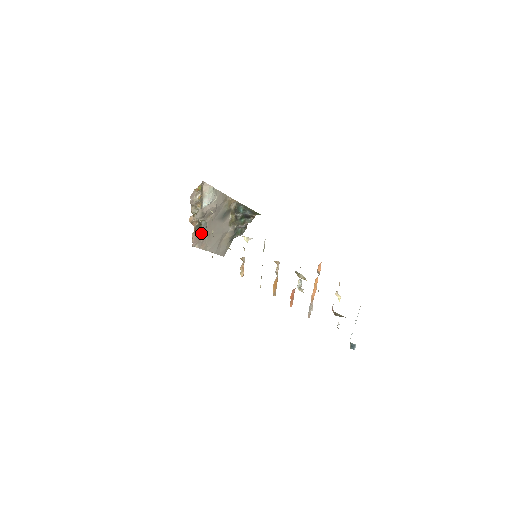
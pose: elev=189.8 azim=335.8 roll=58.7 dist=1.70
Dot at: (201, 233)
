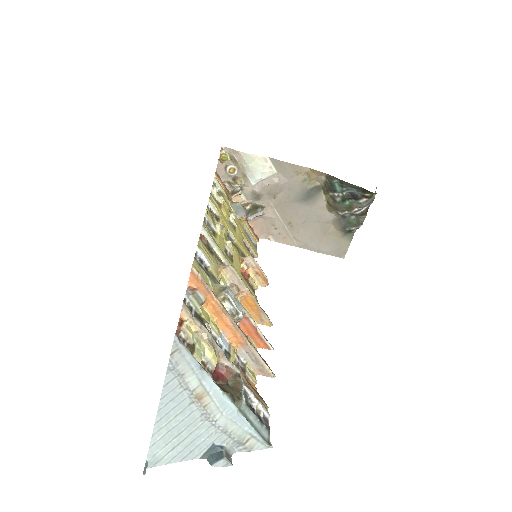
Dot at: (270, 221)
